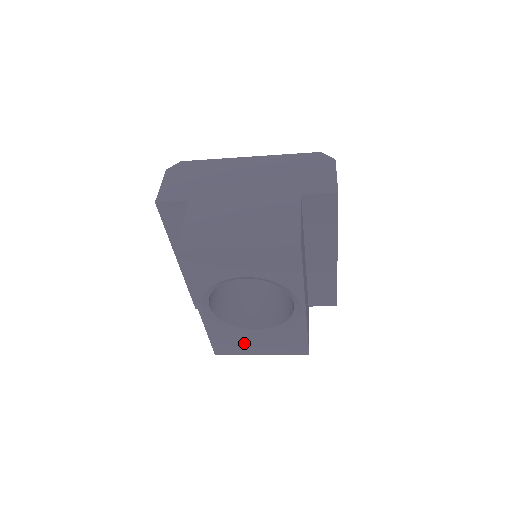
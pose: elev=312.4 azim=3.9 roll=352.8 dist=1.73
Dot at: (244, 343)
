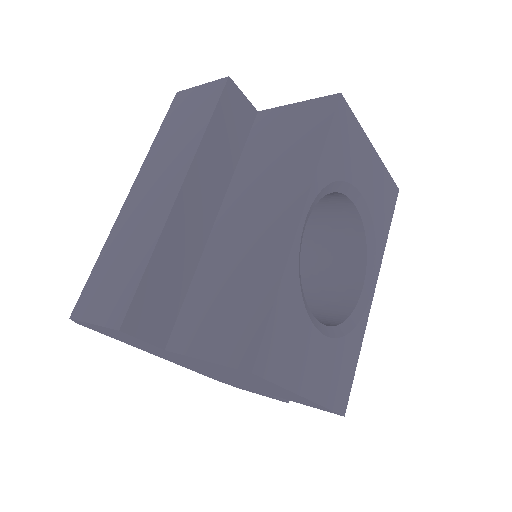
Dot at: (302, 348)
